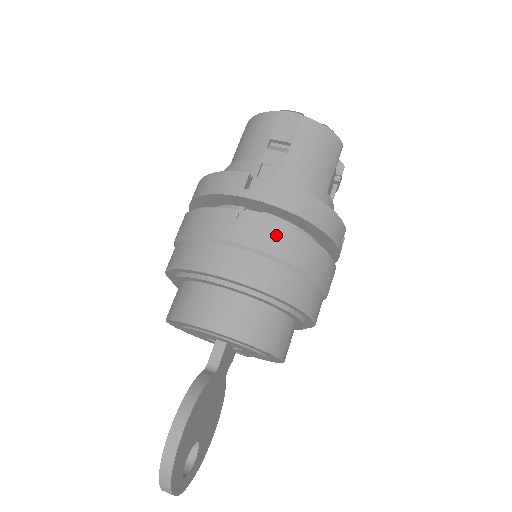
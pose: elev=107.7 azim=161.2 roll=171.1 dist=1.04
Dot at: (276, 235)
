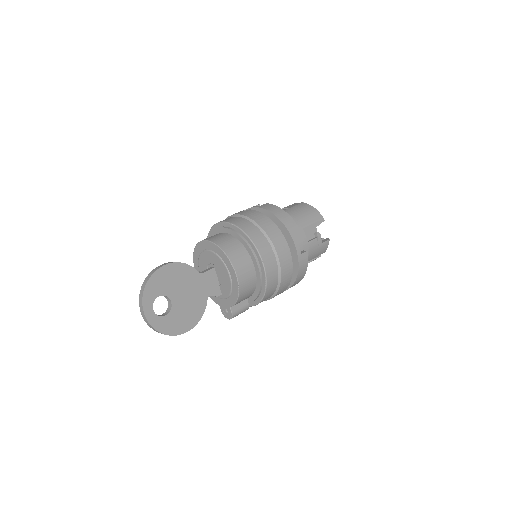
Dot at: (255, 214)
